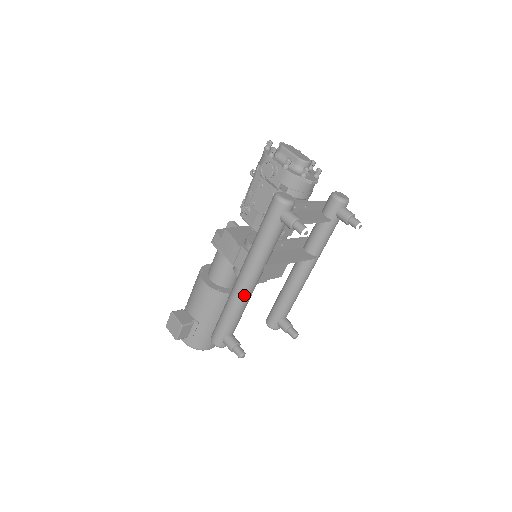
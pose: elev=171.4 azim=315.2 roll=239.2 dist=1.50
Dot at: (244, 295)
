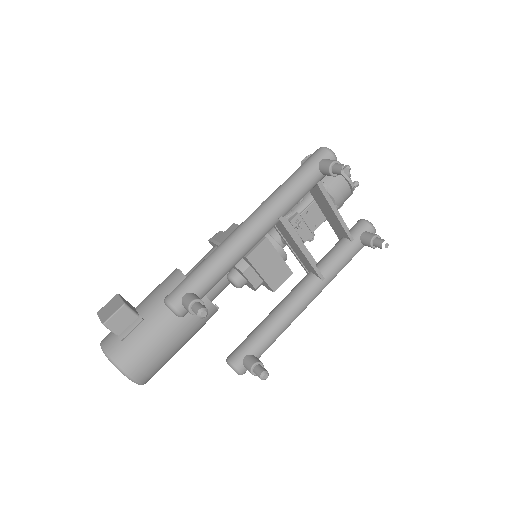
Dot at: (242, 239)
